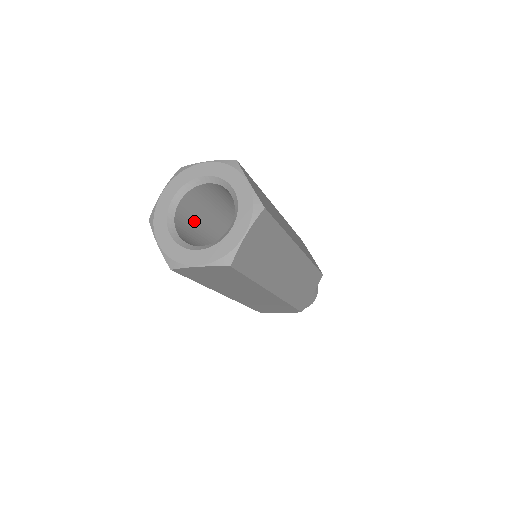
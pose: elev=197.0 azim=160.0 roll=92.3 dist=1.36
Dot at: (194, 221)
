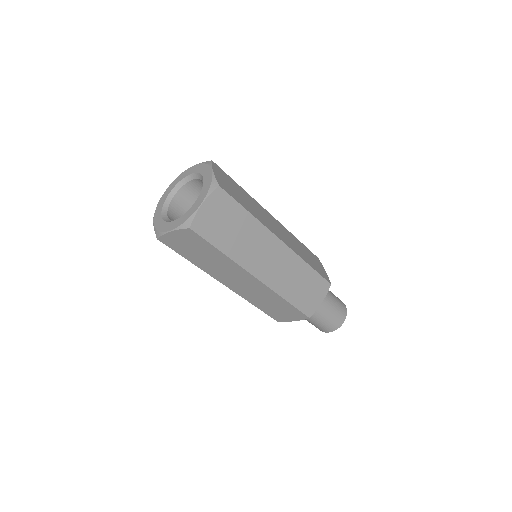
Dot at: occluded
